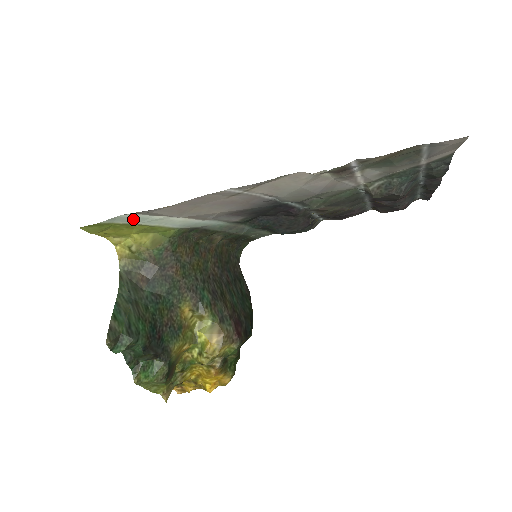
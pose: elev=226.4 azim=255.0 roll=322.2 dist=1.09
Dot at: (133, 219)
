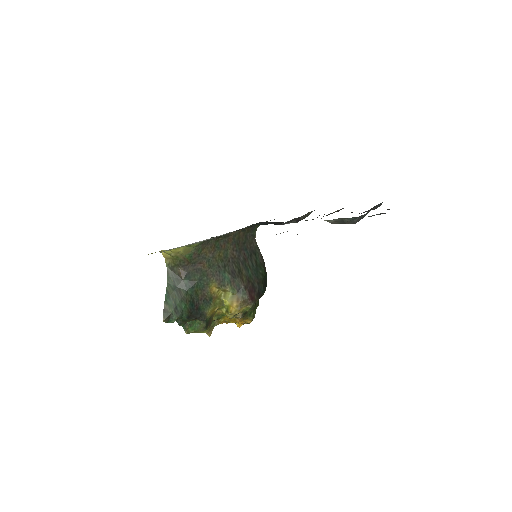
Dot at: occluded
